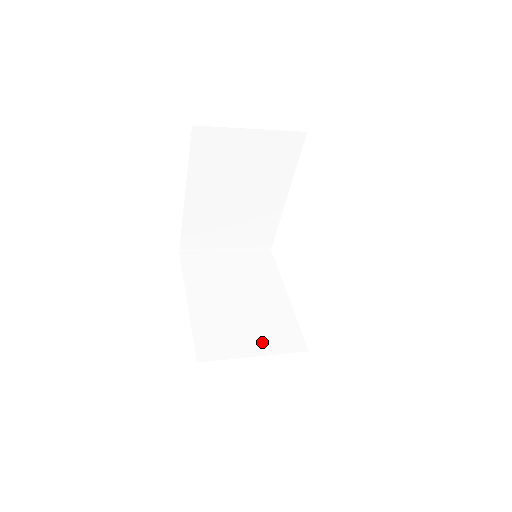
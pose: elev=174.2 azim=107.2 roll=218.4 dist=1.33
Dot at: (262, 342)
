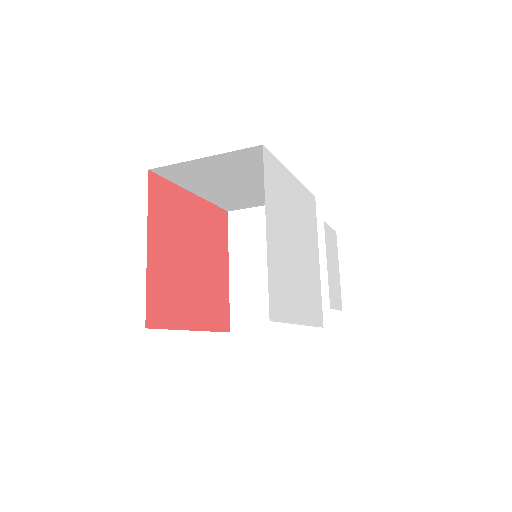
Dot at: occluded
